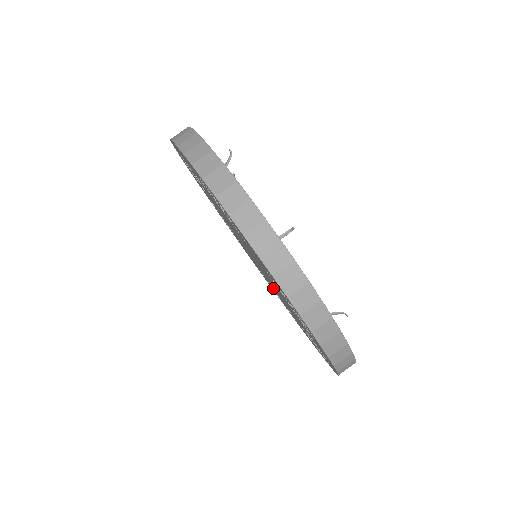
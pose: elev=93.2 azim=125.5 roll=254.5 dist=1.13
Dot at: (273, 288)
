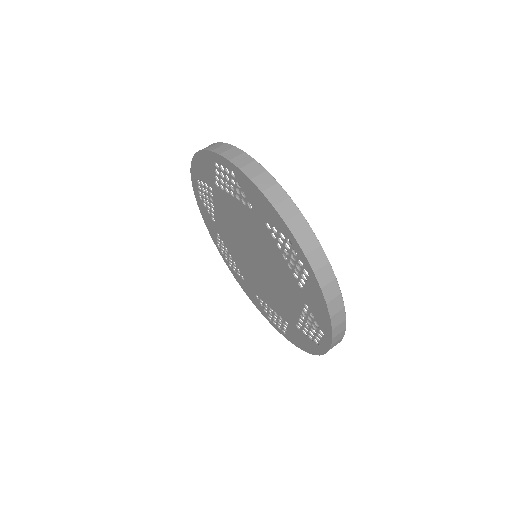
Dot at: (270, 300)
